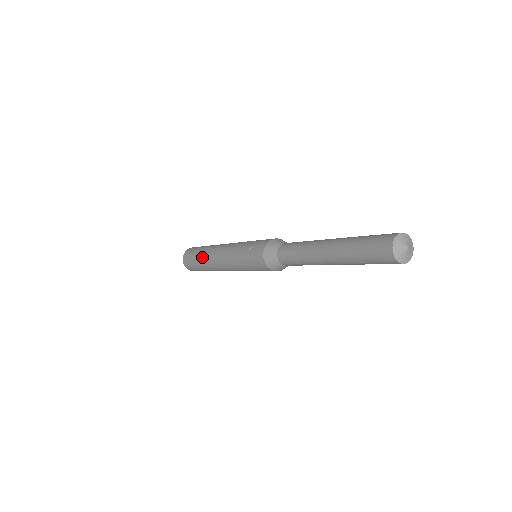
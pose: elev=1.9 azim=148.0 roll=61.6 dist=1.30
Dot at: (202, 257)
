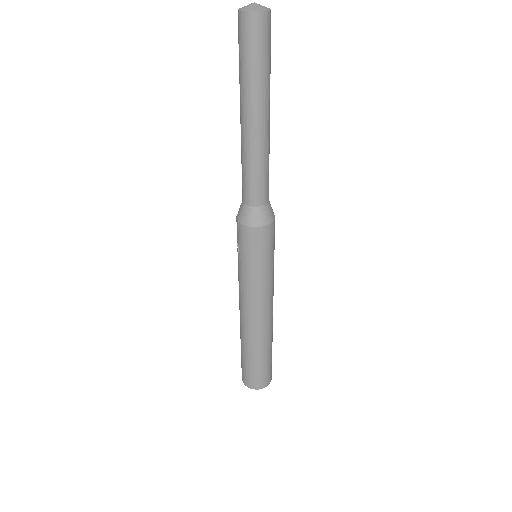
Dot at: (242, 343)
